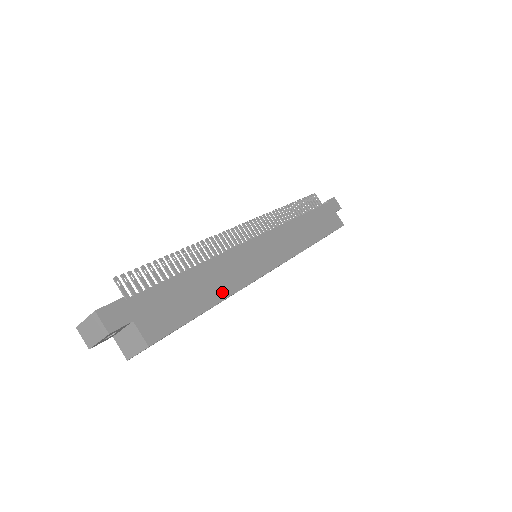
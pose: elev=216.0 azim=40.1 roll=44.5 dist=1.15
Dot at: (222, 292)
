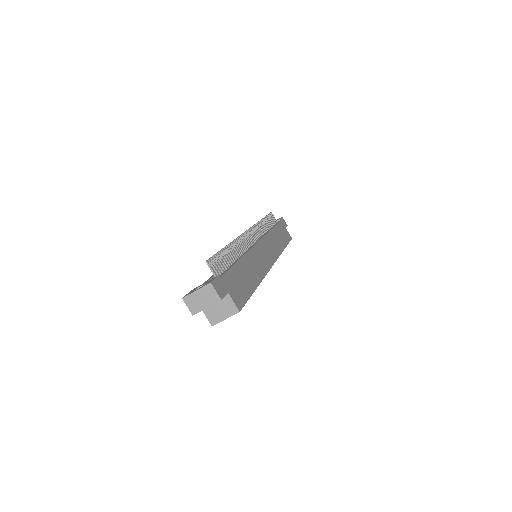
Dot at: (257, 279)
